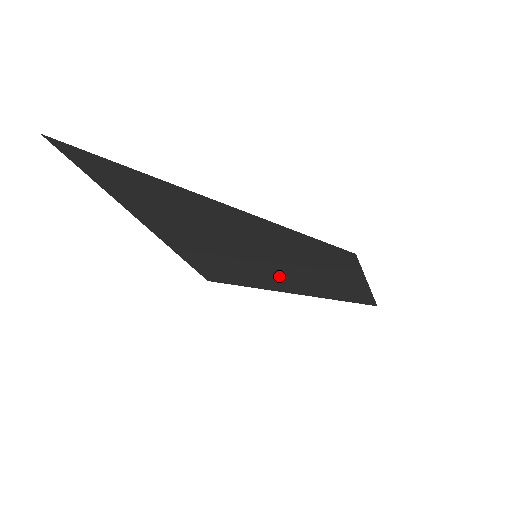
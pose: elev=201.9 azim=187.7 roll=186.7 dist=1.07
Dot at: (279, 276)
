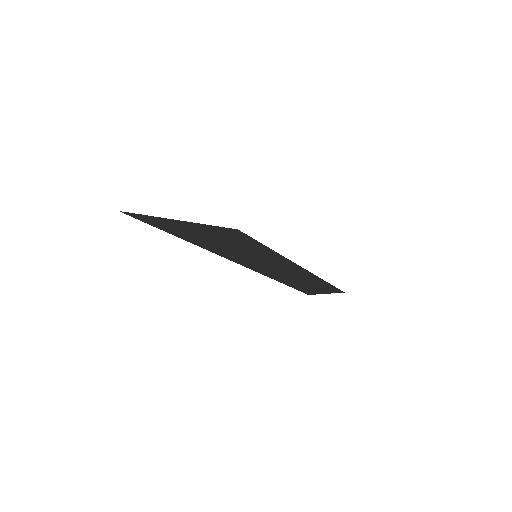
Dot at: (276, 260)
